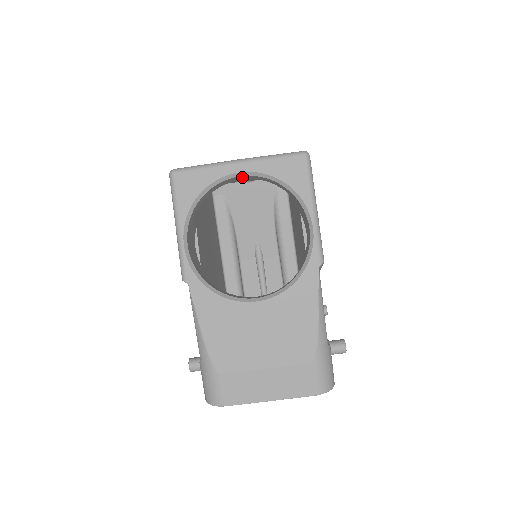
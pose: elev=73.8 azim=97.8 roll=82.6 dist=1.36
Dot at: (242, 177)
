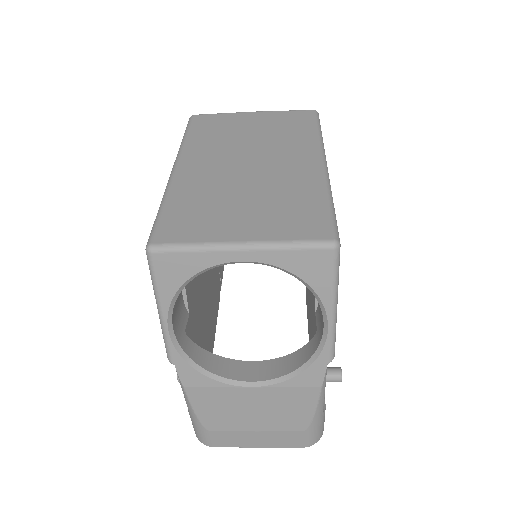
Dot at: occluded
